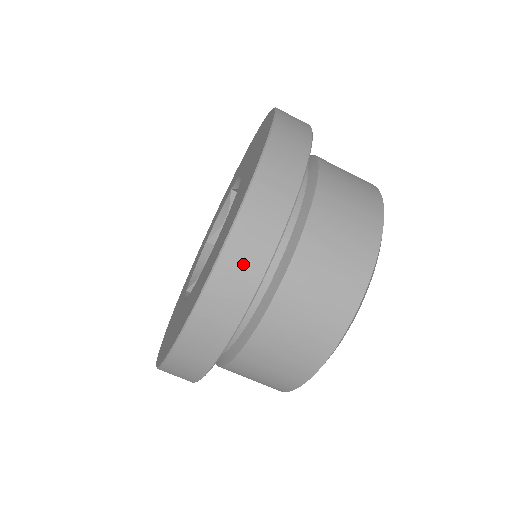
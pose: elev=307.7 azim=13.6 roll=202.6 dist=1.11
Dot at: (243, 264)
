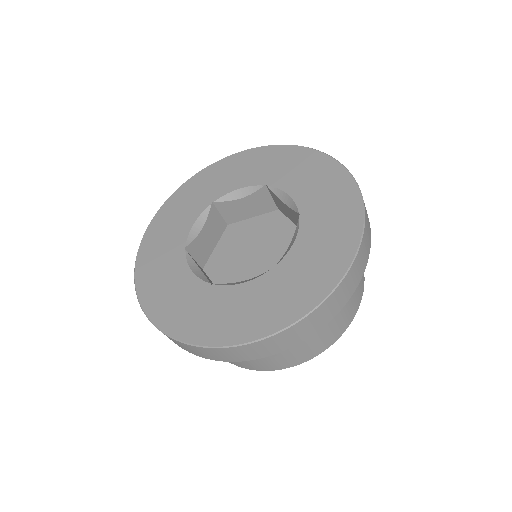
Dot at: (368, 226)
